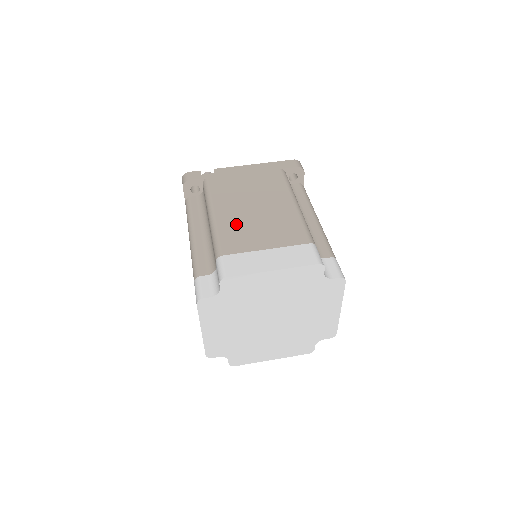
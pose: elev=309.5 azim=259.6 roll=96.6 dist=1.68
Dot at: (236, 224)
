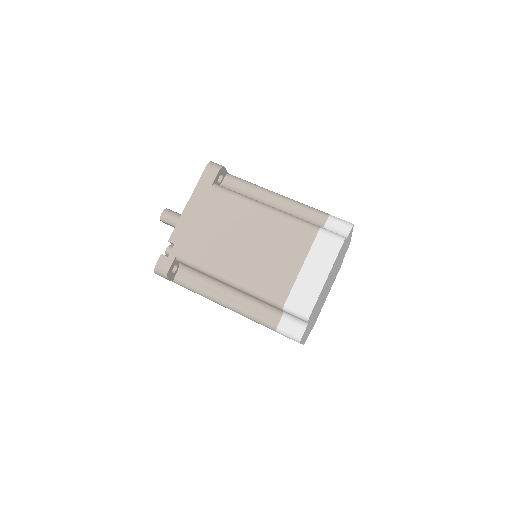
Dot at: (256, 271)
